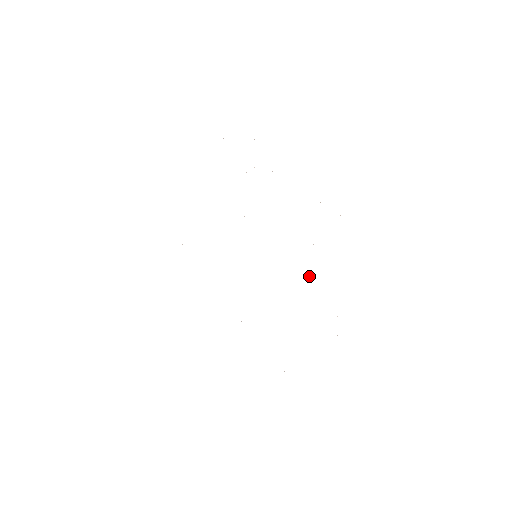
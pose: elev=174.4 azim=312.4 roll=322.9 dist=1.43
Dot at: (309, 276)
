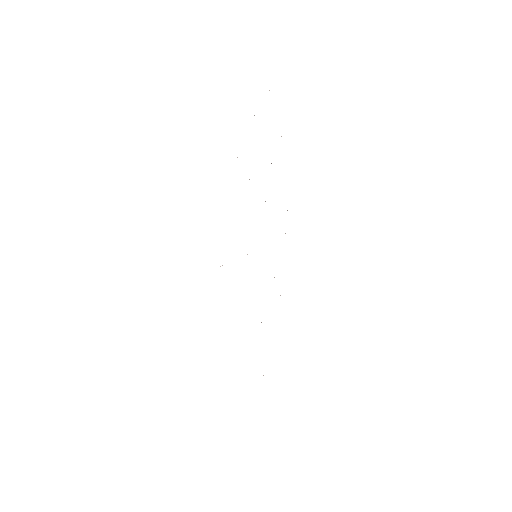
Dot at: occluded
